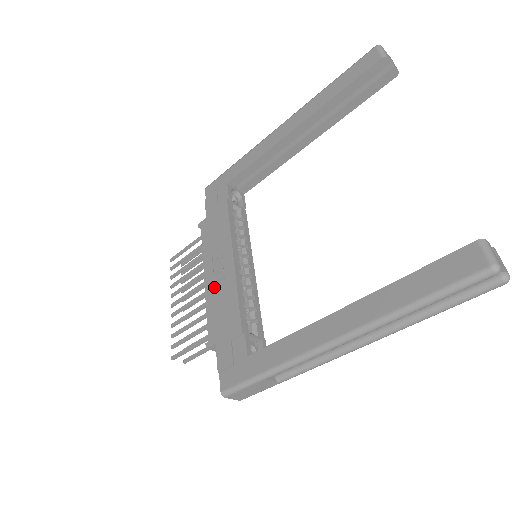
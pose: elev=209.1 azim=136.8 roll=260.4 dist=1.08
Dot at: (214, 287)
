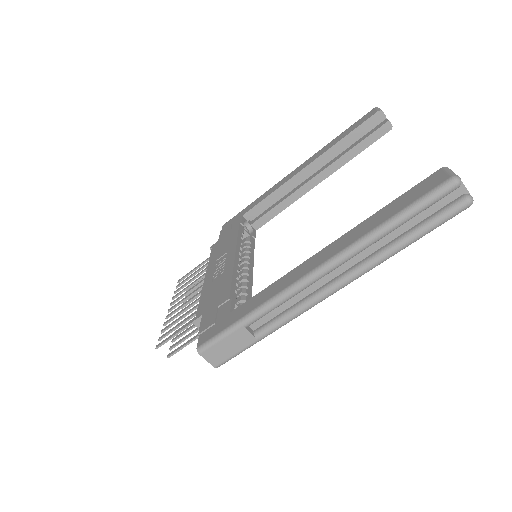
Dot at: (212, 279)
